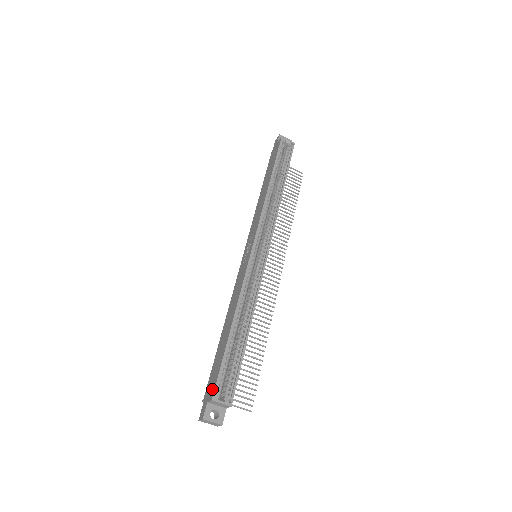
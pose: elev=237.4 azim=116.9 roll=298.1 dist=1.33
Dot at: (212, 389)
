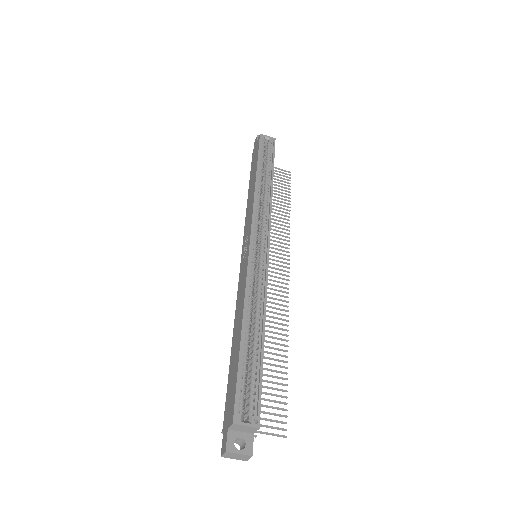
Dot at: (231, 411)
